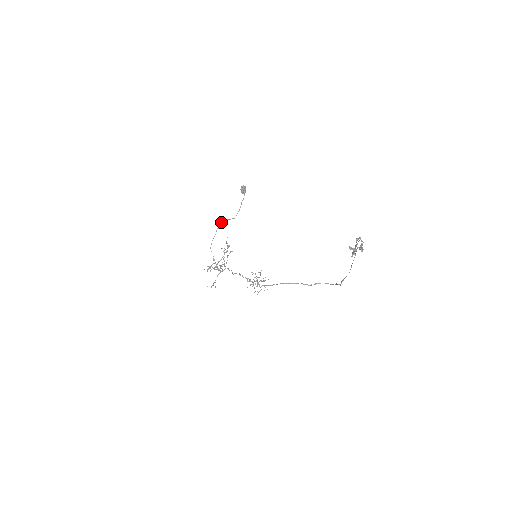
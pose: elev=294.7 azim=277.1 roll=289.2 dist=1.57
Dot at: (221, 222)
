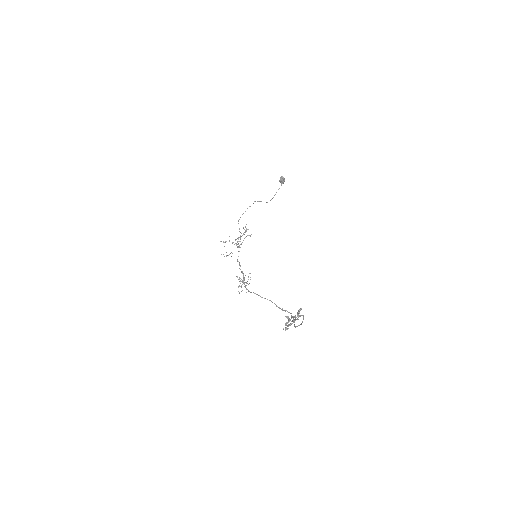
Dot at: occluded
